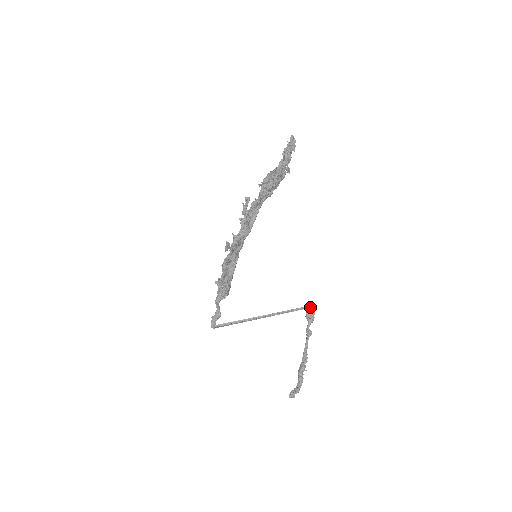
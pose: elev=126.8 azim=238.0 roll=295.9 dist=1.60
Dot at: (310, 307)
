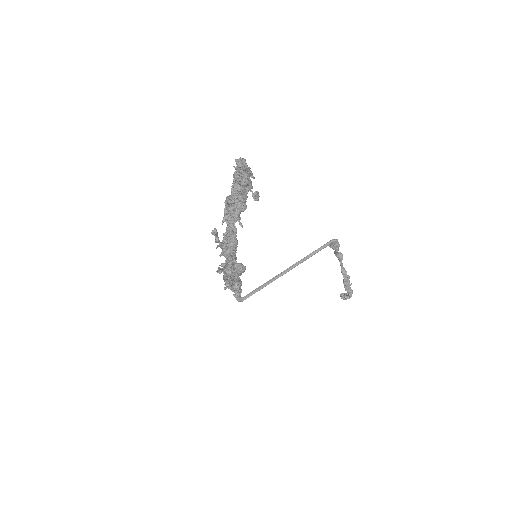
Dot at: (332, 242)
